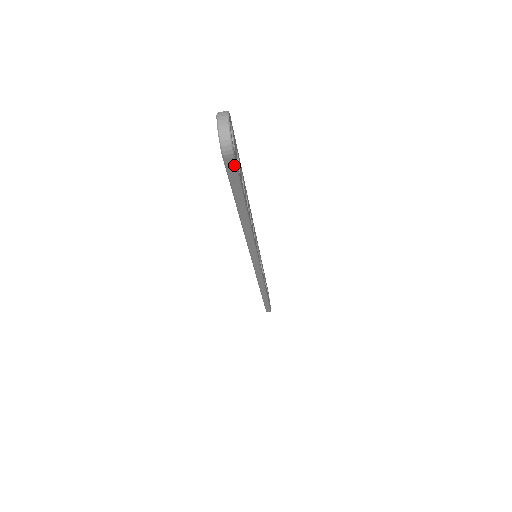
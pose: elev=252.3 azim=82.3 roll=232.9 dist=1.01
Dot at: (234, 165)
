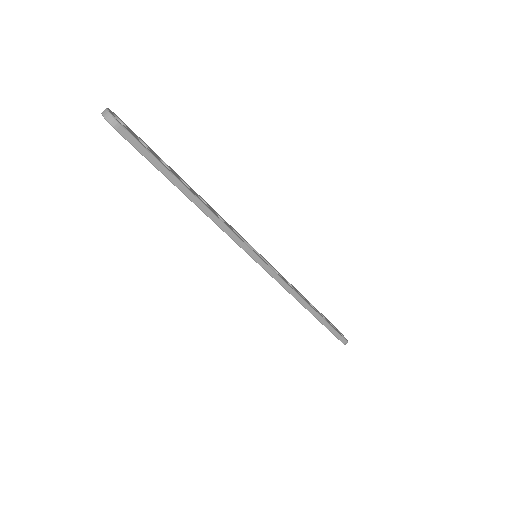
Dot at: (128, 133)
